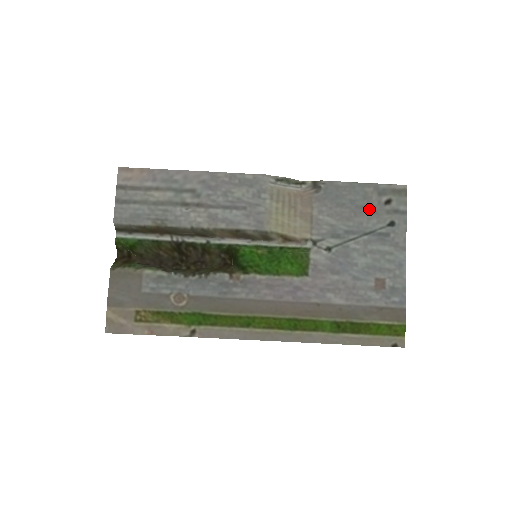
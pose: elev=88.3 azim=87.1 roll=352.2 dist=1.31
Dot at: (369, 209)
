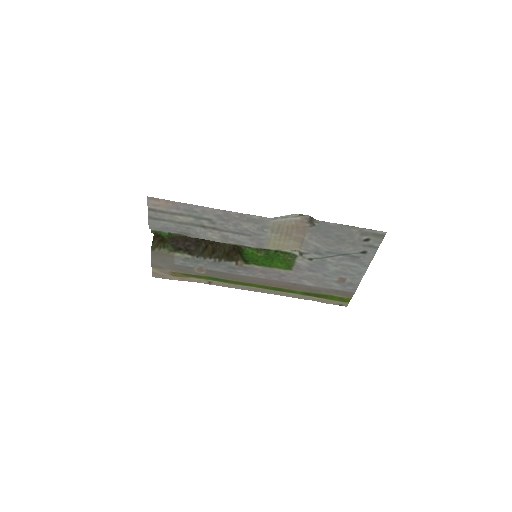
Dot at: (350, 242)
